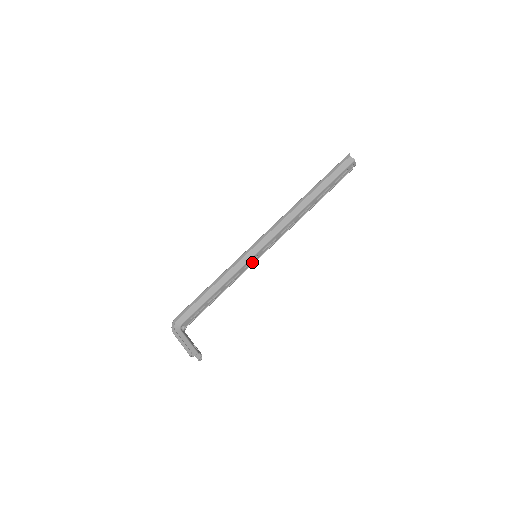
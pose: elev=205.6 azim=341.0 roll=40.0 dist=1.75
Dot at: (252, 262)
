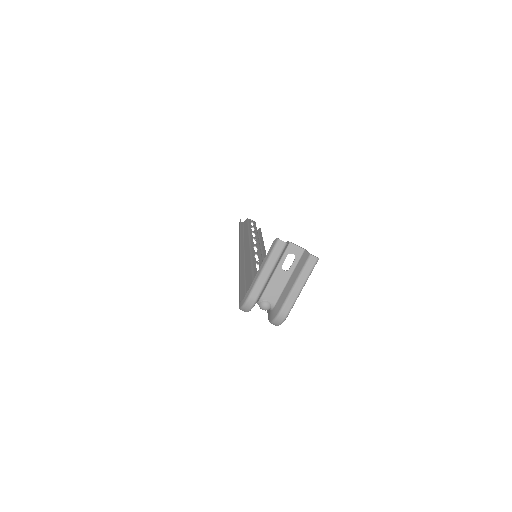
Dot at: (260, 259)
